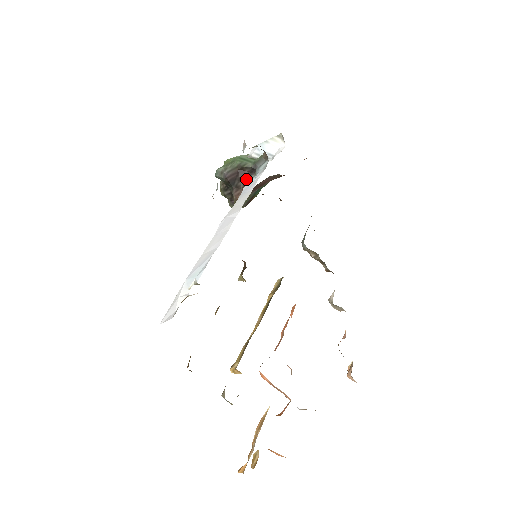
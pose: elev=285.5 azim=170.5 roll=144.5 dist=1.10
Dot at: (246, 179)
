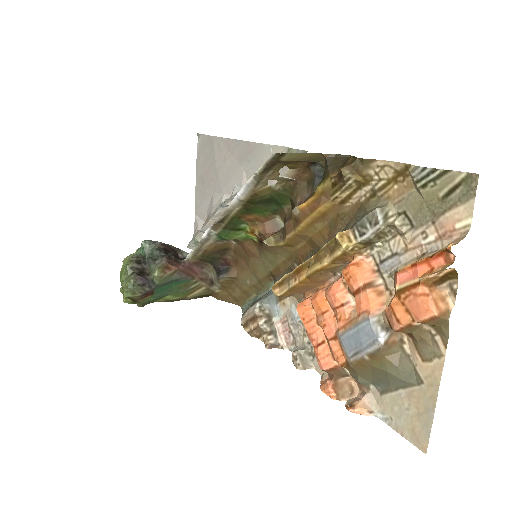
Dot at: (178, 259)
